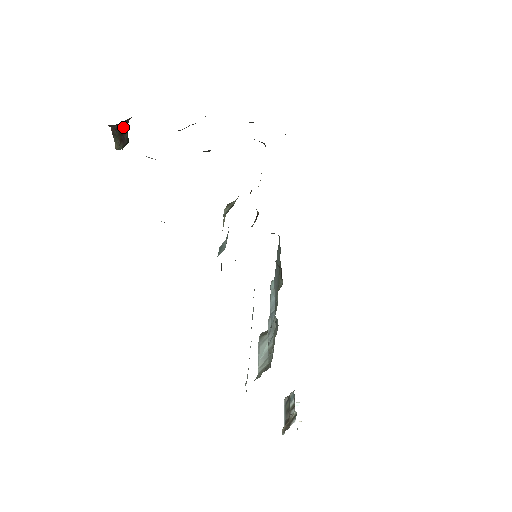
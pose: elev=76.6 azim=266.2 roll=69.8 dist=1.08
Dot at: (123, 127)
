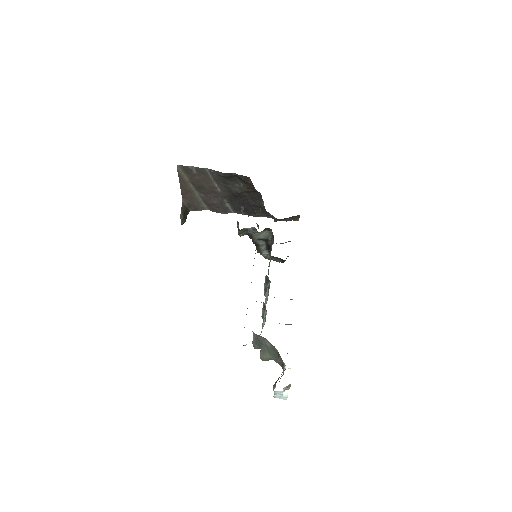
Dot at: (186, 212)
